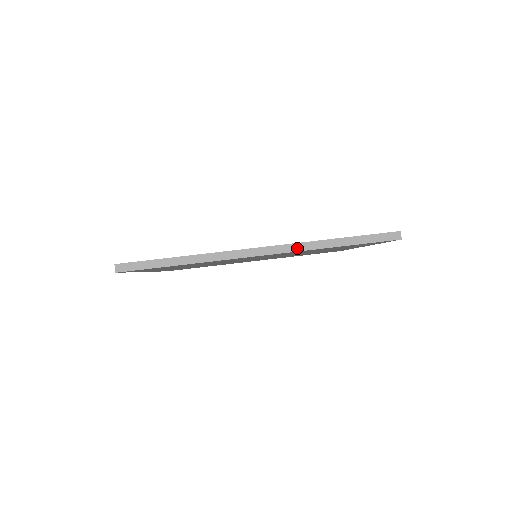
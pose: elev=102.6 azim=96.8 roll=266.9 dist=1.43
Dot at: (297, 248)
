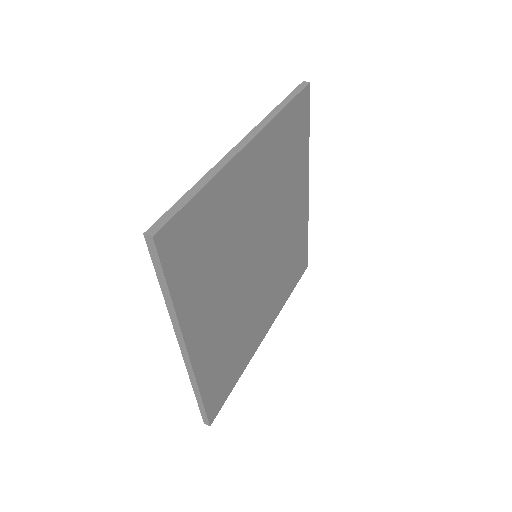
Dot at: (264, 123)
